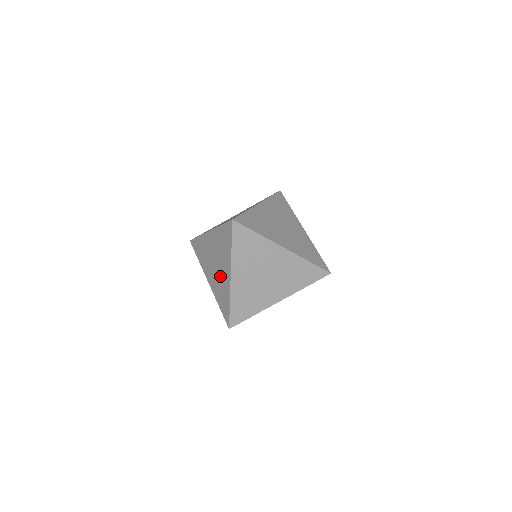
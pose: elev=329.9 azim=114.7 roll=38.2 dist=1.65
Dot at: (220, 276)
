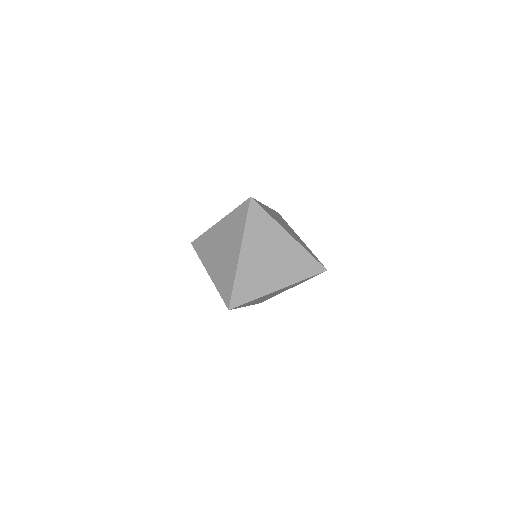
Dot at: (226, 259)
